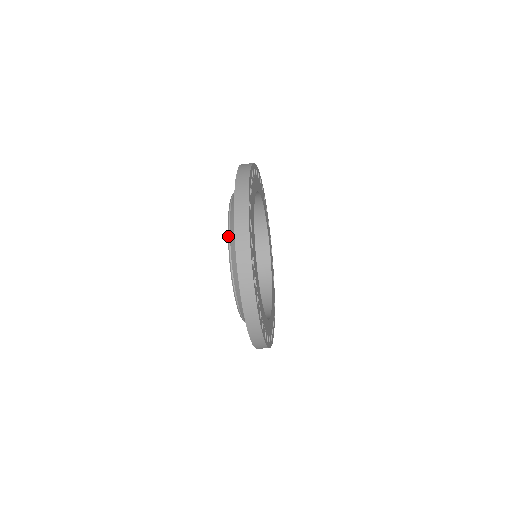
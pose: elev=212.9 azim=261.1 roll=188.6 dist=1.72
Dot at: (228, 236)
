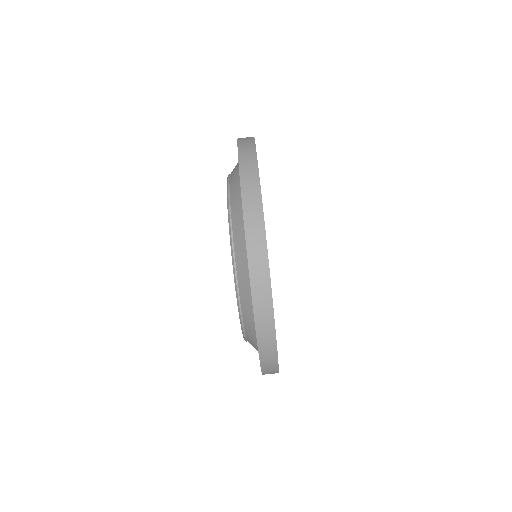
Dot at: occluded
